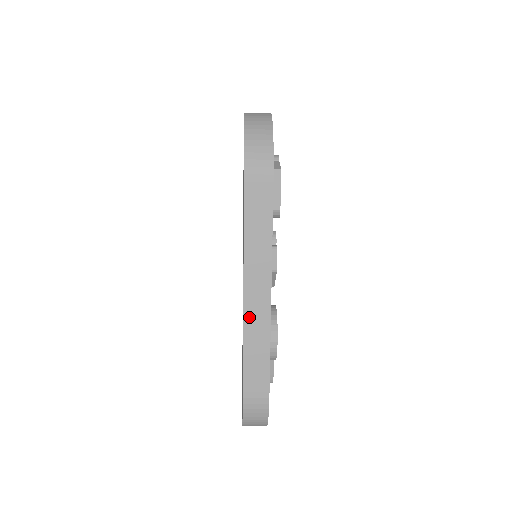
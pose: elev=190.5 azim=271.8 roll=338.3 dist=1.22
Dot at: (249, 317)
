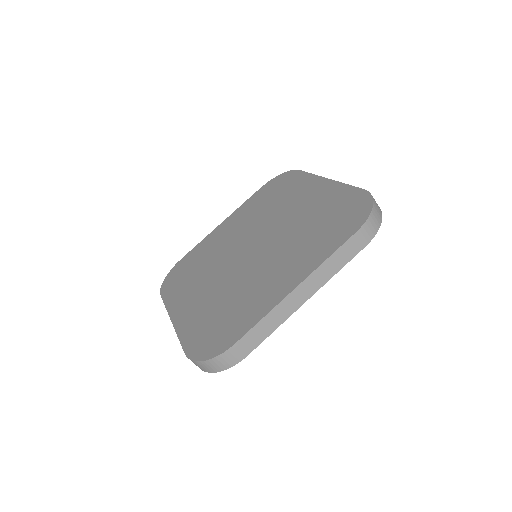
Dot at: occluded
